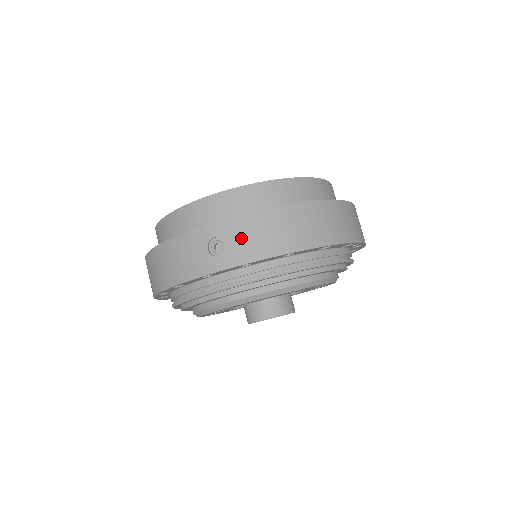
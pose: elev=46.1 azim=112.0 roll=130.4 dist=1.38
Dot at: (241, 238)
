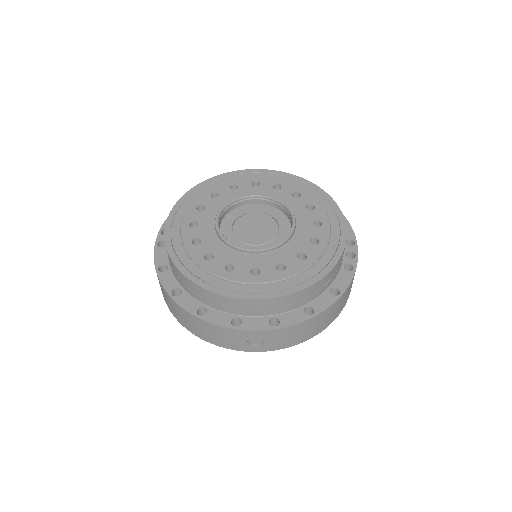
Dot at: (277, 339)
